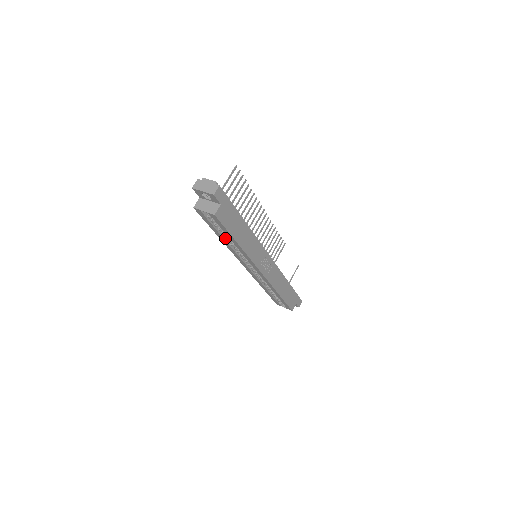
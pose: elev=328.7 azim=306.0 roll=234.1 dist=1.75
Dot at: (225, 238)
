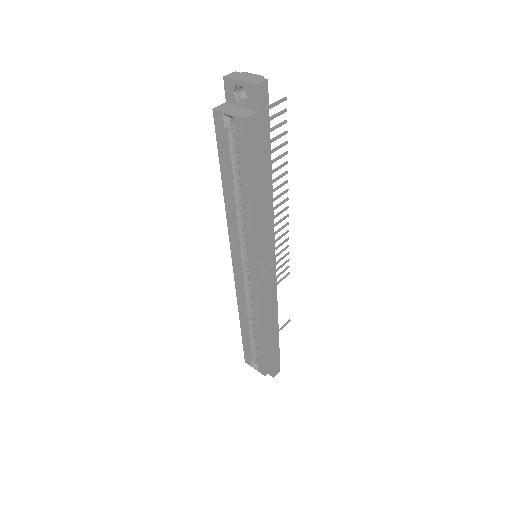
Dot at: (232, 193)
